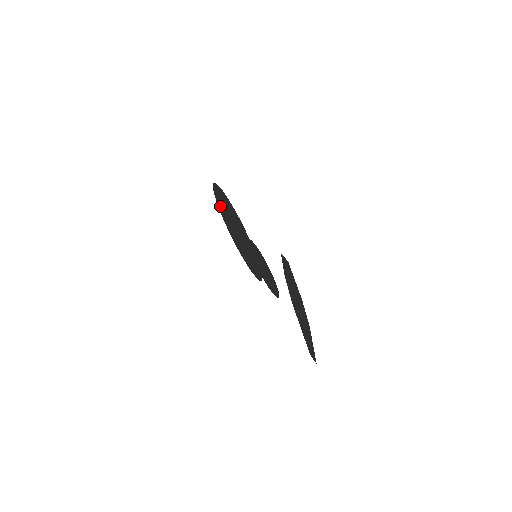
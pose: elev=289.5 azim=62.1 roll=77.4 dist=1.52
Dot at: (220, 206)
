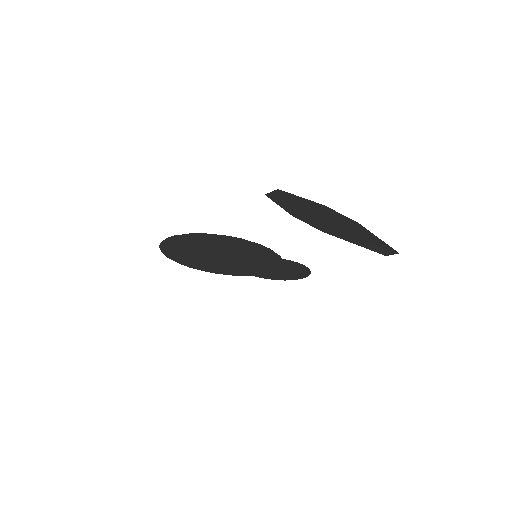
Dot at: (186, 262)
